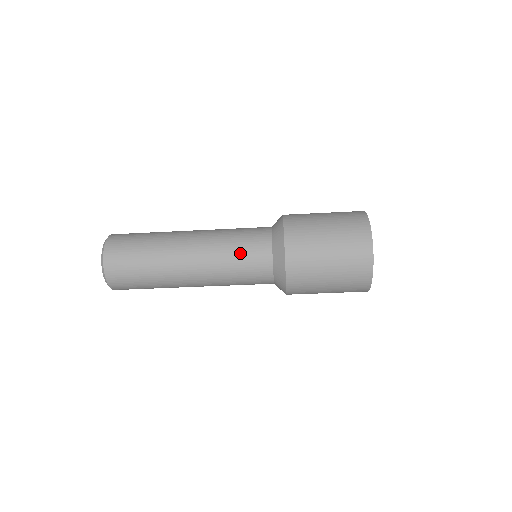
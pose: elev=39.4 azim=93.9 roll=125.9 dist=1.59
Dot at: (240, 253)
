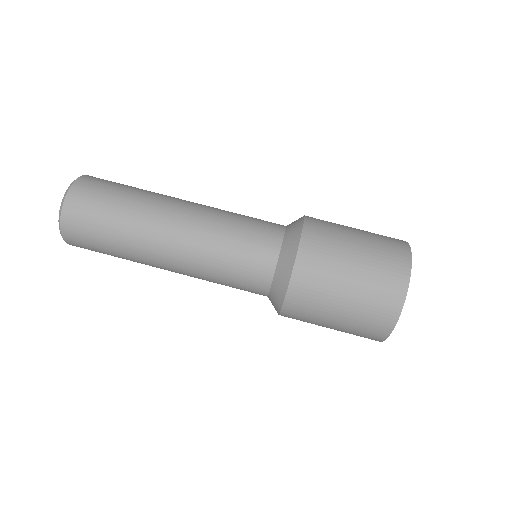
Dot at: occluded
